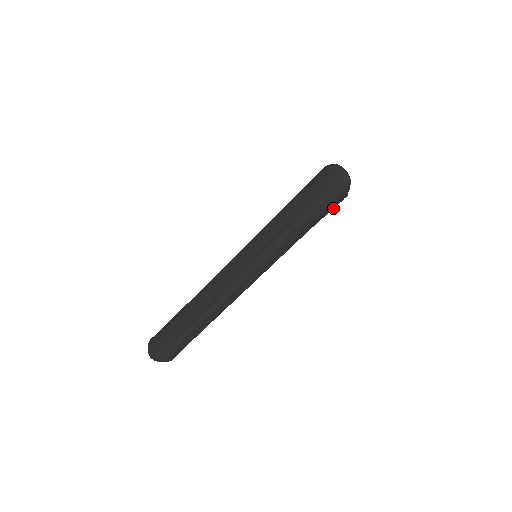
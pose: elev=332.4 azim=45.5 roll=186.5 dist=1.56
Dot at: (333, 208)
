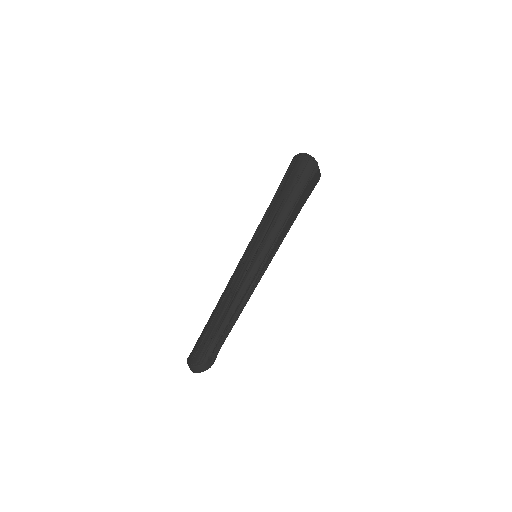
Dot at: occluded
